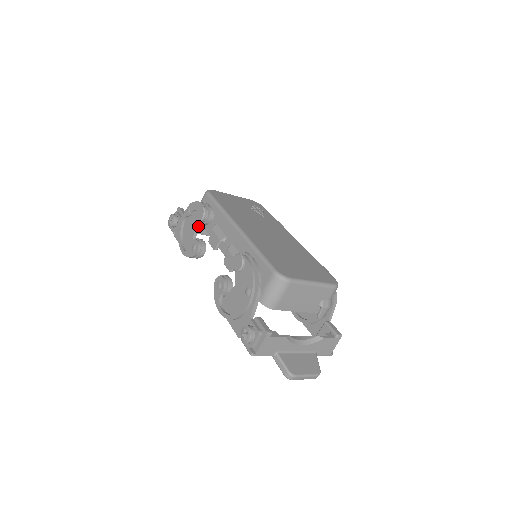
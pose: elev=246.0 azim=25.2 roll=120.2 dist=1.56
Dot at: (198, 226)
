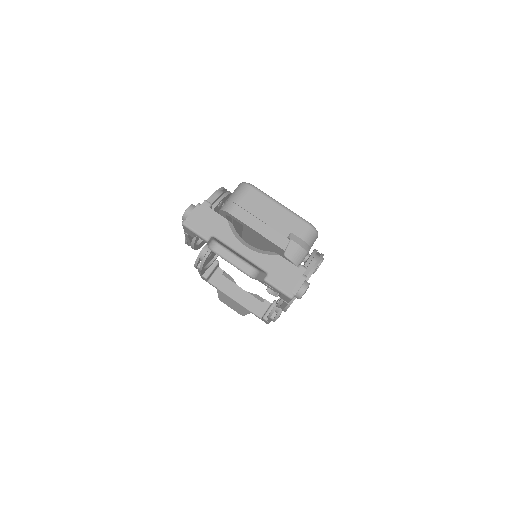
Dot at: occluded
